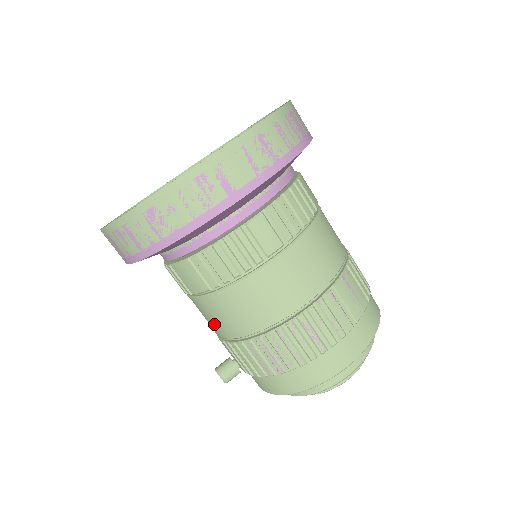
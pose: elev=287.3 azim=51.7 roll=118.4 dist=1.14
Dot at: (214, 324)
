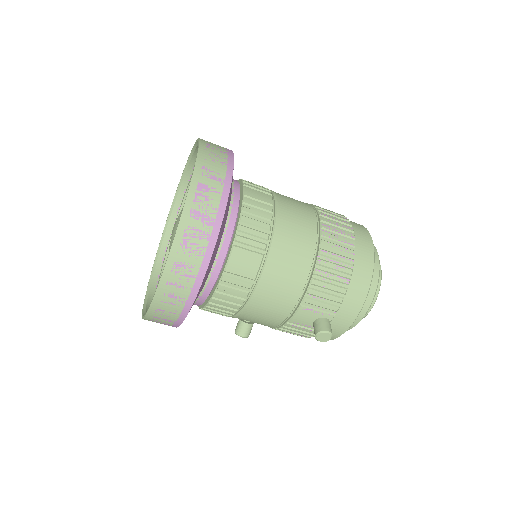
Dot at: (285, 293)
